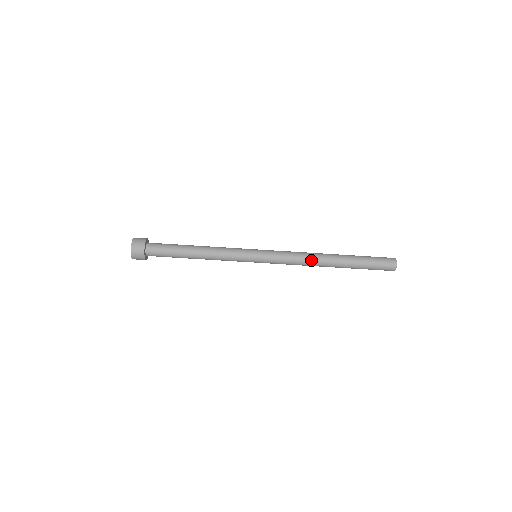
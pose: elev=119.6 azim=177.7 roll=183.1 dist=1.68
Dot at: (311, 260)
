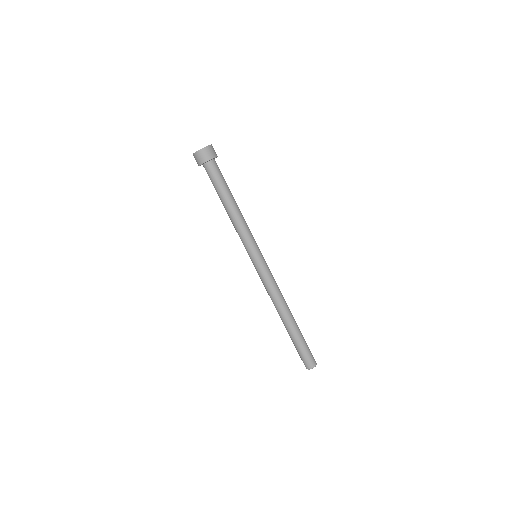
Dot at: occluded
